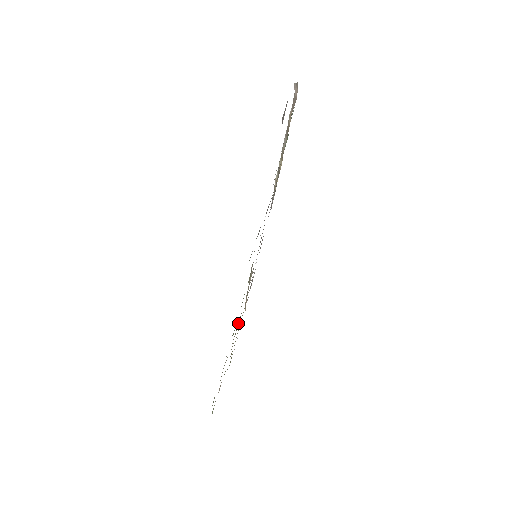
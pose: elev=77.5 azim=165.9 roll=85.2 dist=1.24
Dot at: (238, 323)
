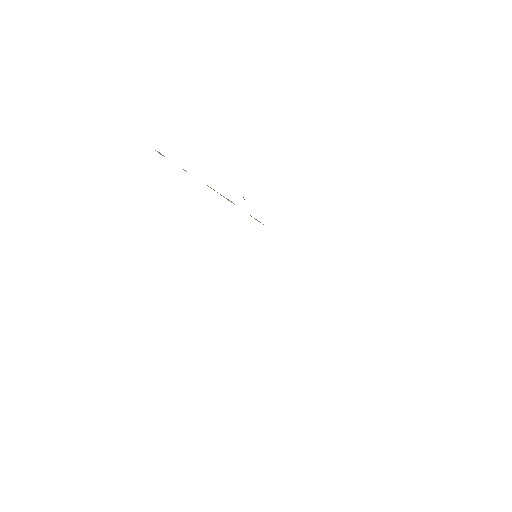
Dot at: occluded
